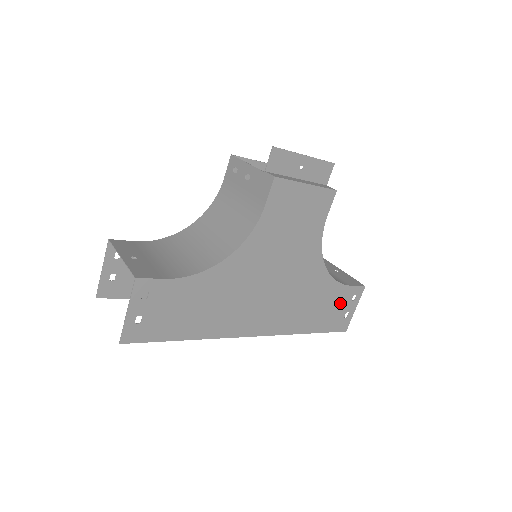
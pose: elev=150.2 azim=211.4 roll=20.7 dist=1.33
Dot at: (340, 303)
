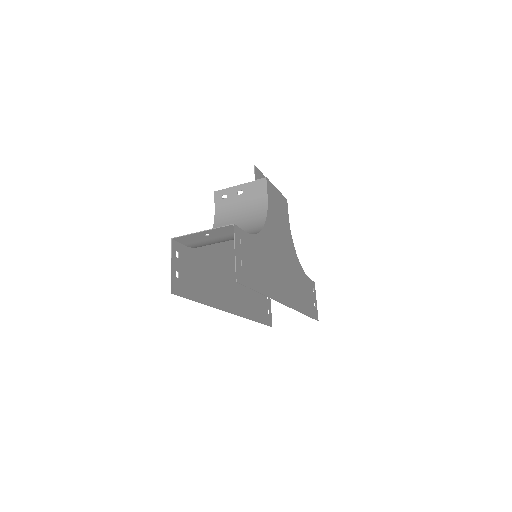
Dot at: (310, 292)
